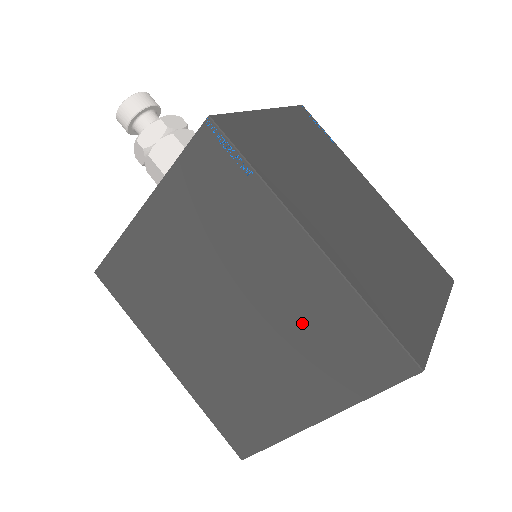
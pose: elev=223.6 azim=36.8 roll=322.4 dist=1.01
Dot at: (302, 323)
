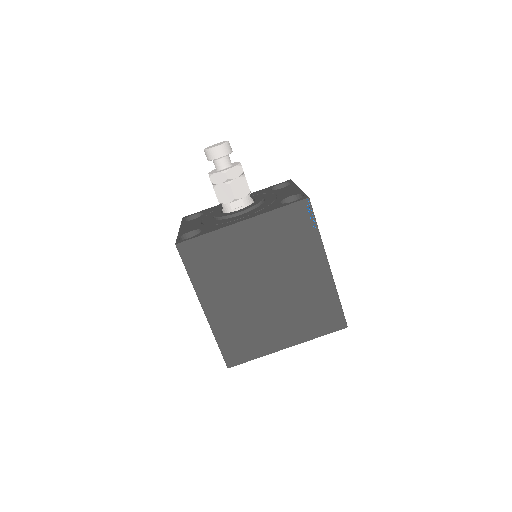
Dot at: (305, 300)
